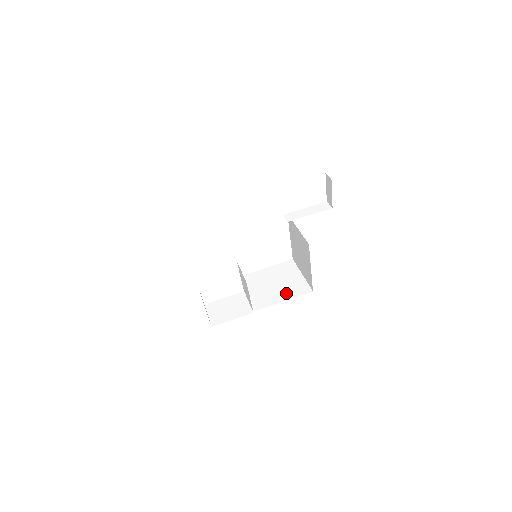
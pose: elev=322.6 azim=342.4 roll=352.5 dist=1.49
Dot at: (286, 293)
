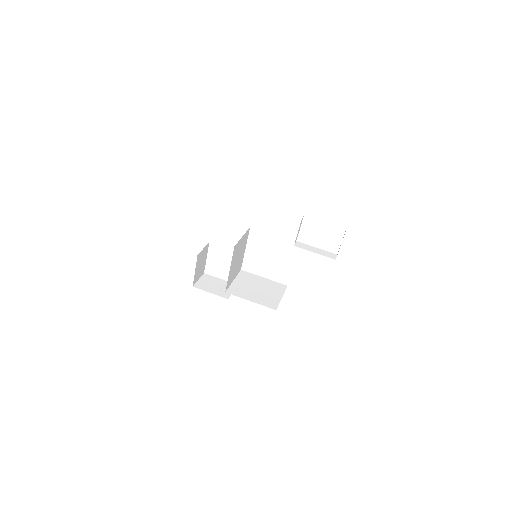
Dot at: (257, 298)
